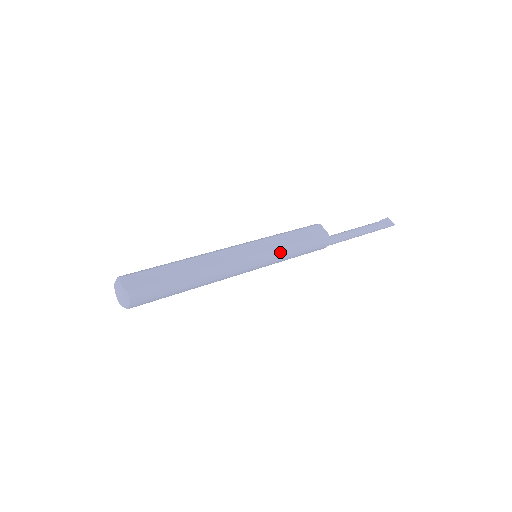
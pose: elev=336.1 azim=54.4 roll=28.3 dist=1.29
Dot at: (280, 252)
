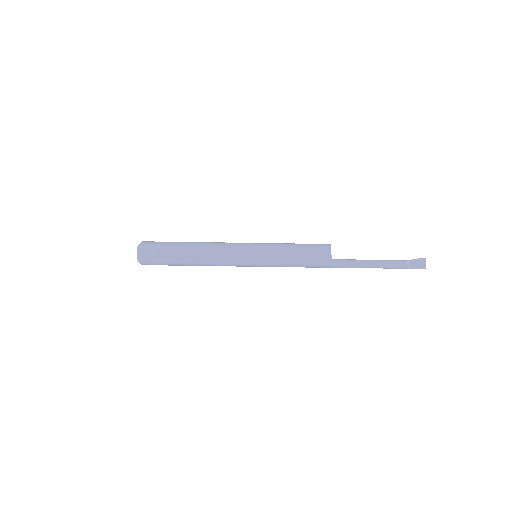
Dot at: (273, 262)
